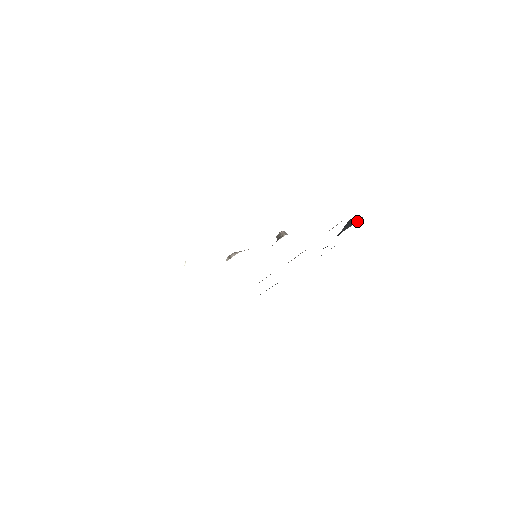
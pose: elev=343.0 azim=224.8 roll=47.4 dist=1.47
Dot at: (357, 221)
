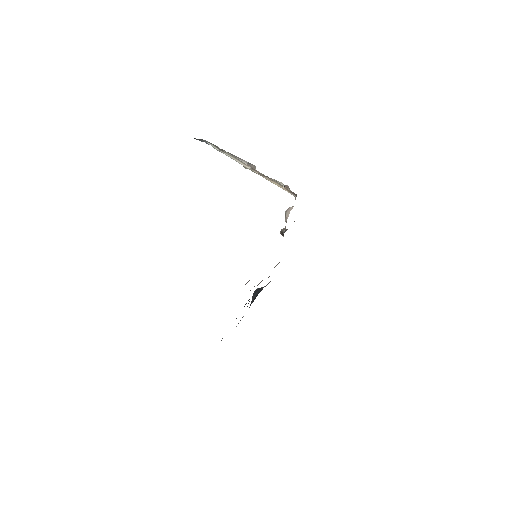
Dot at: (265, 286)
